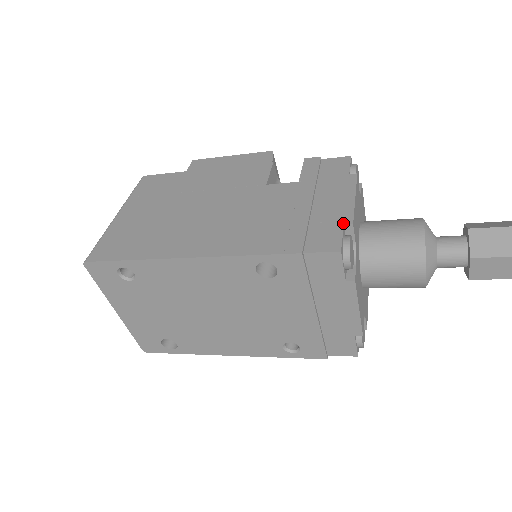
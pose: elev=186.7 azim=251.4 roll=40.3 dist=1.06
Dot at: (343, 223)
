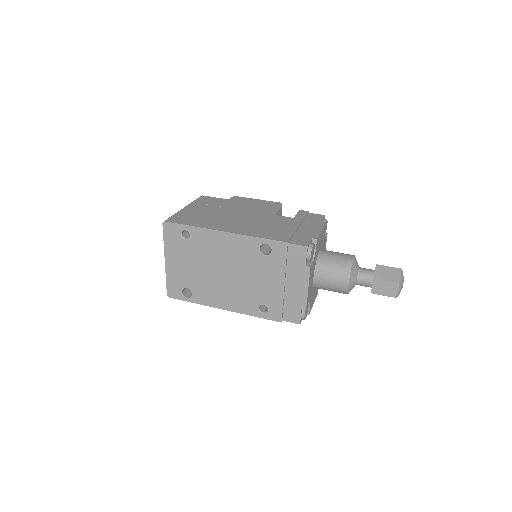
Dot at: (312, 237)
